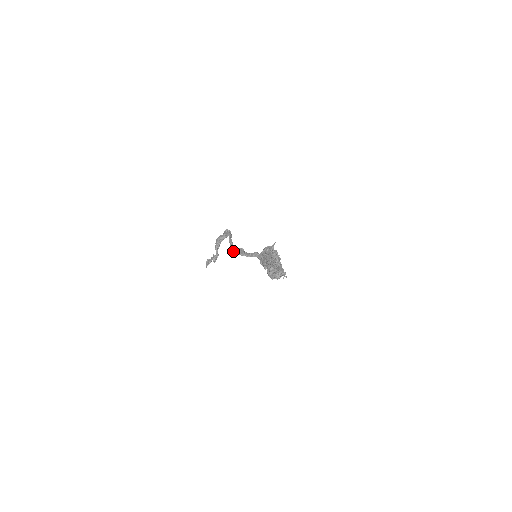
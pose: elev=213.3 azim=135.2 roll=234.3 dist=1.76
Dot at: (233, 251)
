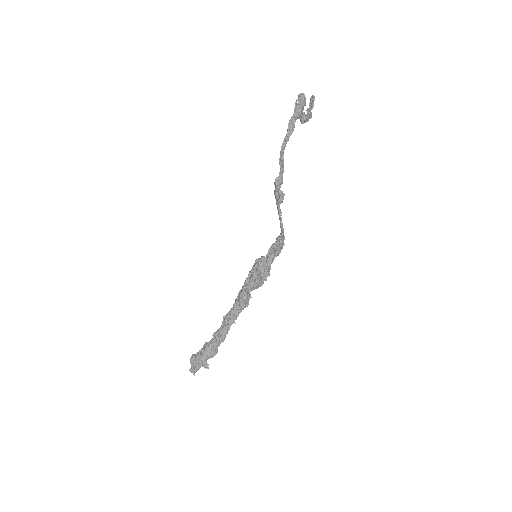
Dot at: occluded
